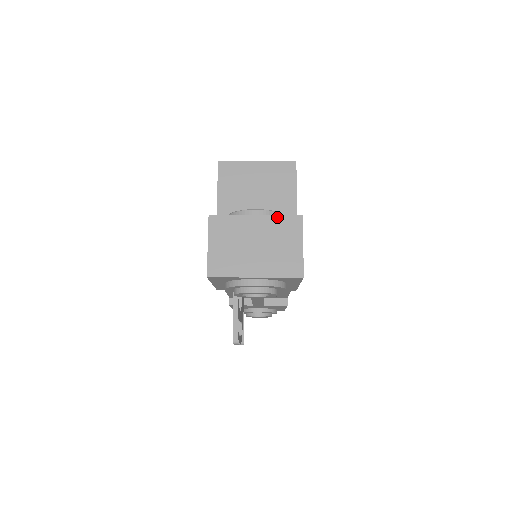
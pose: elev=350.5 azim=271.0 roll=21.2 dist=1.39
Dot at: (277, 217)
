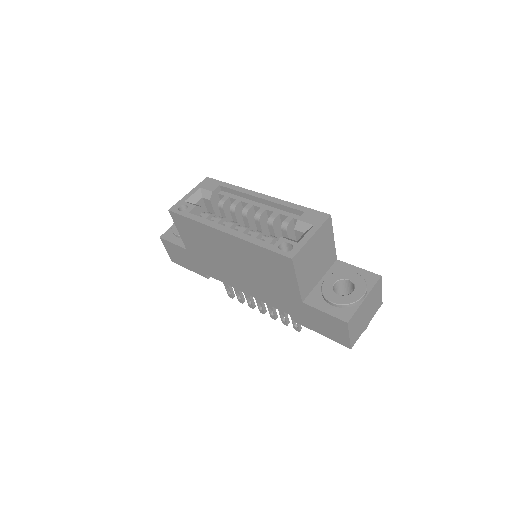
Dot at: (373, 289)
